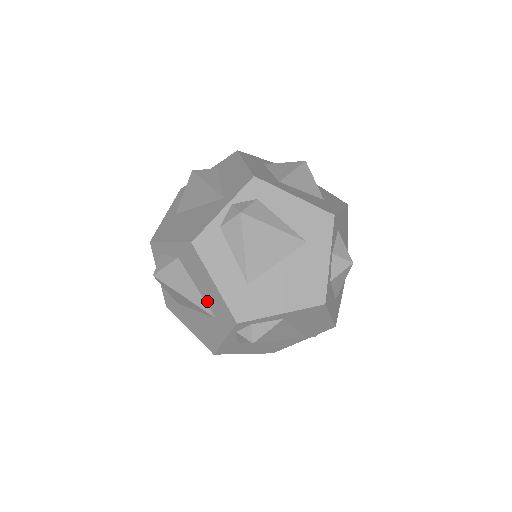
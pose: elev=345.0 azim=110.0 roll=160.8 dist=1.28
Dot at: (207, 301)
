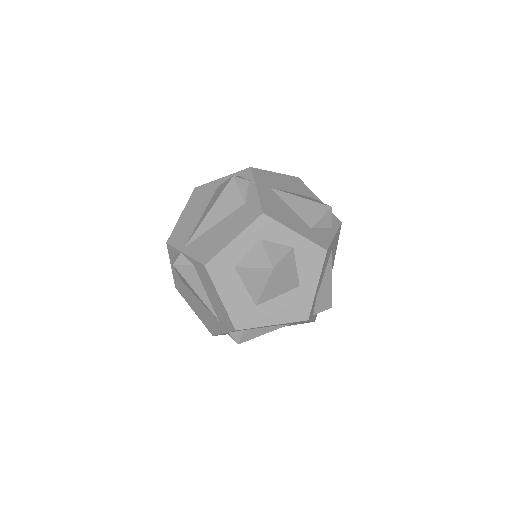
Dot at: occluded
